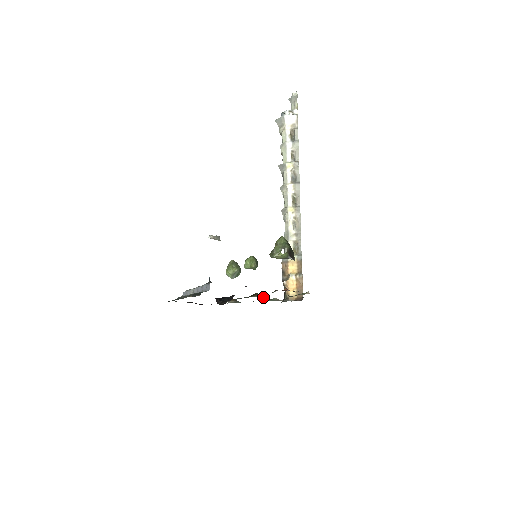
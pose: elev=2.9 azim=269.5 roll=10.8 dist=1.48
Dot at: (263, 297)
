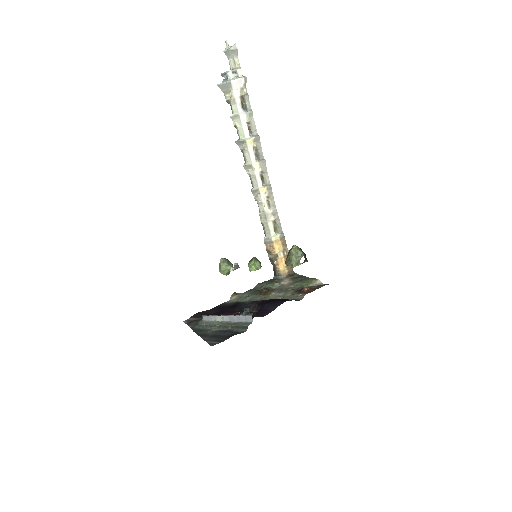
Dot at: (274, 292)
